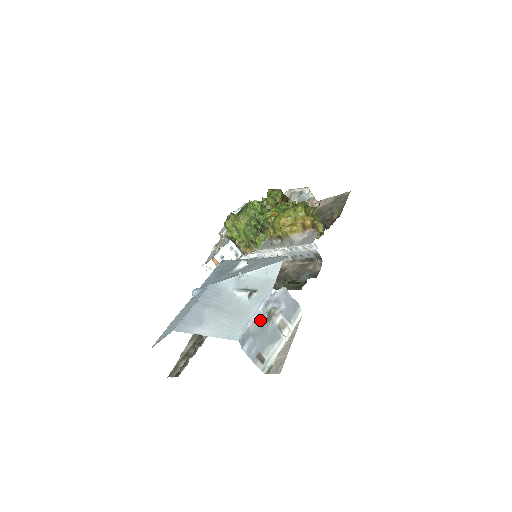
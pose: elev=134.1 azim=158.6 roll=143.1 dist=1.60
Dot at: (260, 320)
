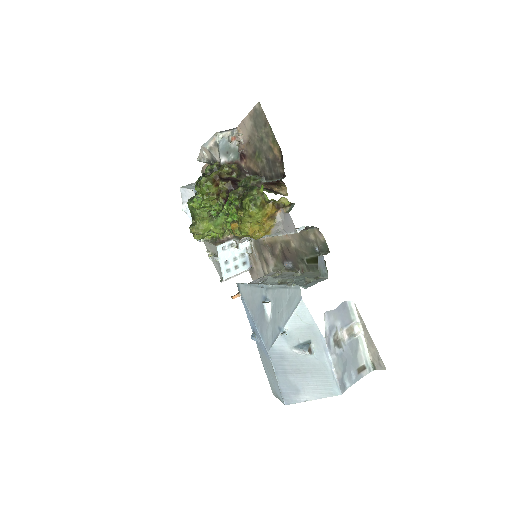
Dot at: (337, 360)
